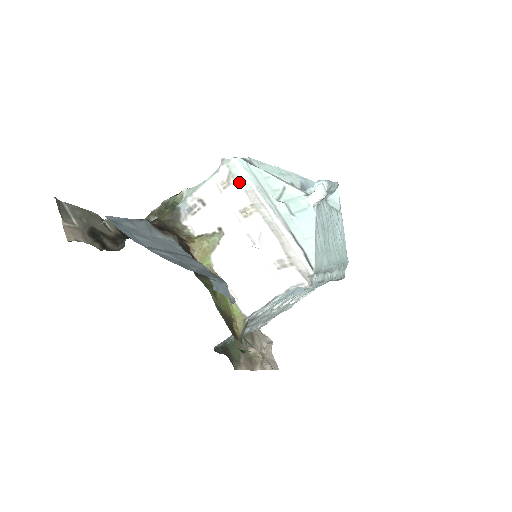
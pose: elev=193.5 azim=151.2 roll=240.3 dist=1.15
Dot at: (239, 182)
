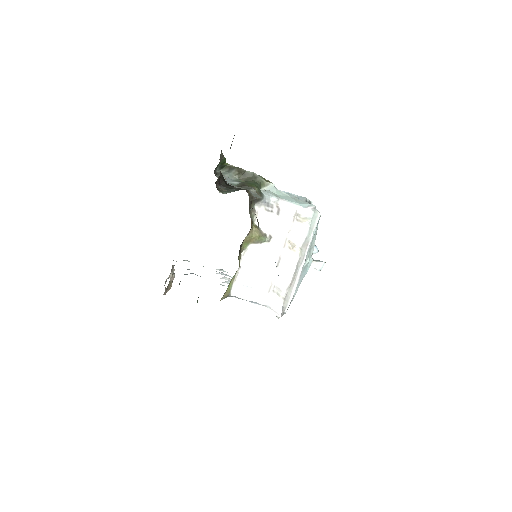
Dot at: (309, 230)
